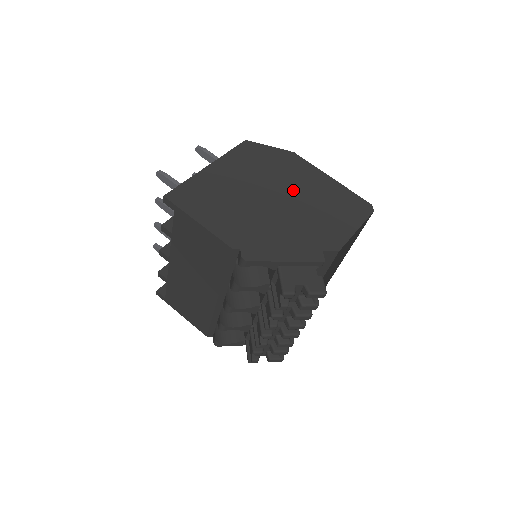
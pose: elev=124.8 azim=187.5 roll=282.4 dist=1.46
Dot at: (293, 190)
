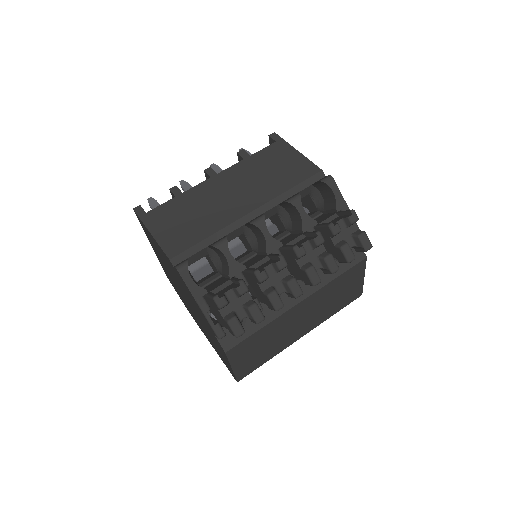
Dot at: occluded
